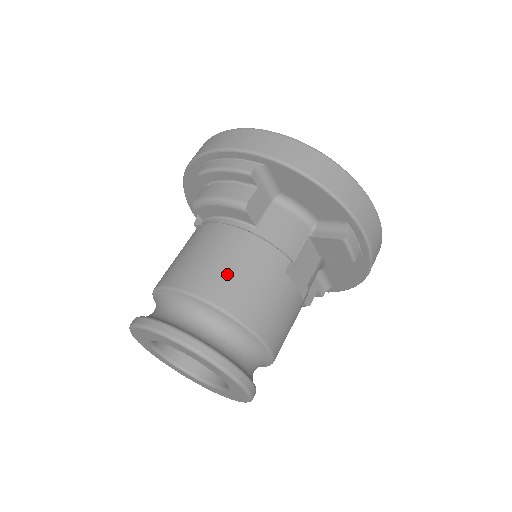
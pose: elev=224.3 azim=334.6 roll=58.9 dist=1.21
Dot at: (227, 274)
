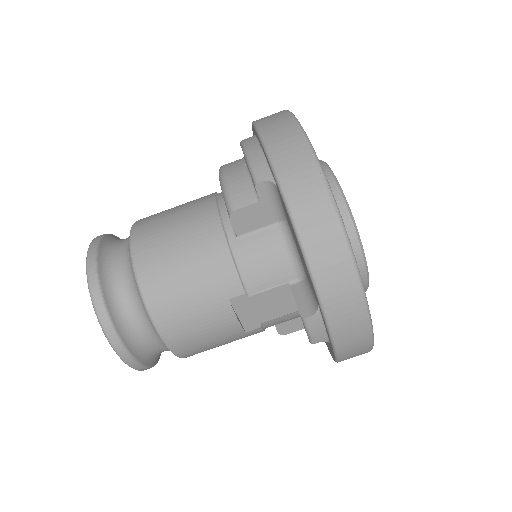
Dot at: (171, 261)
